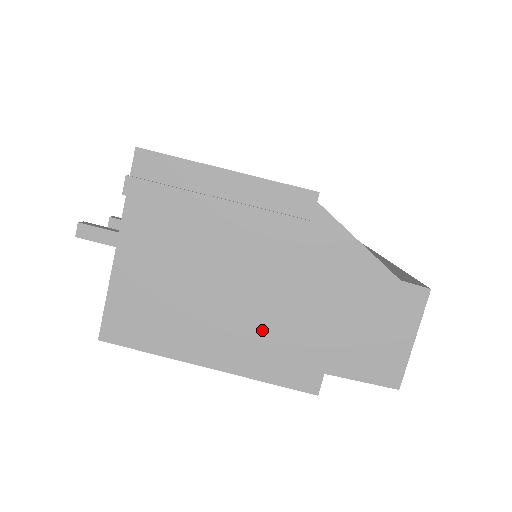
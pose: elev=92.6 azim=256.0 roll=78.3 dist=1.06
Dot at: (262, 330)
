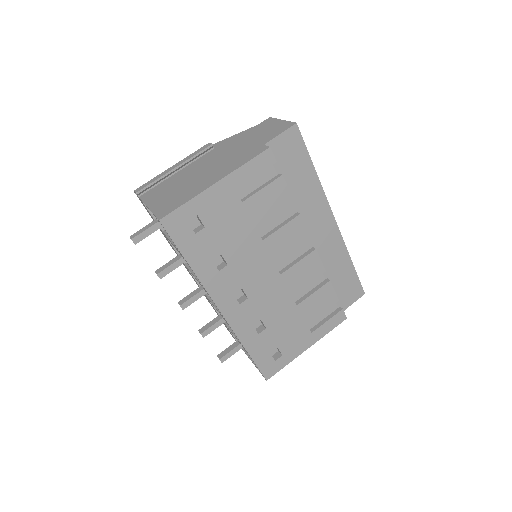
Dot at: (225, 163)
